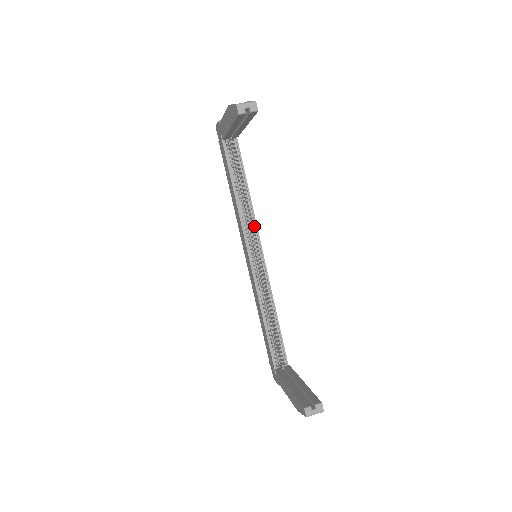
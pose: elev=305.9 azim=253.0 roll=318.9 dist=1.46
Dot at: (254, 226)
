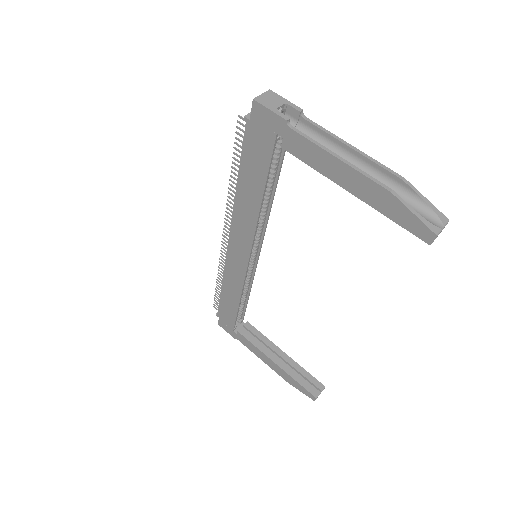
Dot at: (263, 227)
